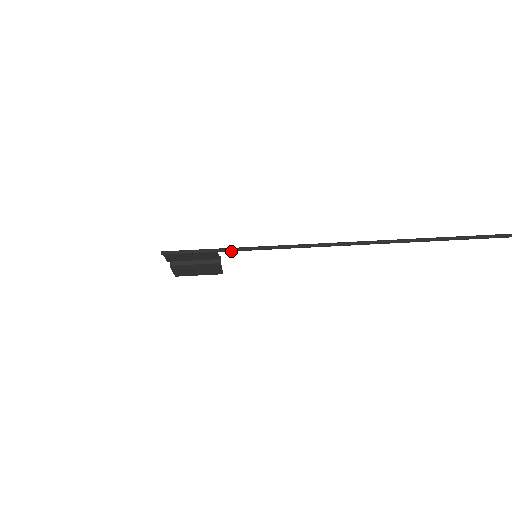
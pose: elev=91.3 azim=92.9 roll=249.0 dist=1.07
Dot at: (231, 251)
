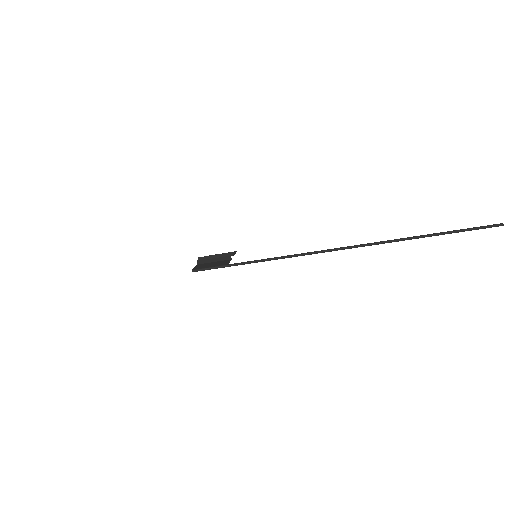
Dot at: occluded
